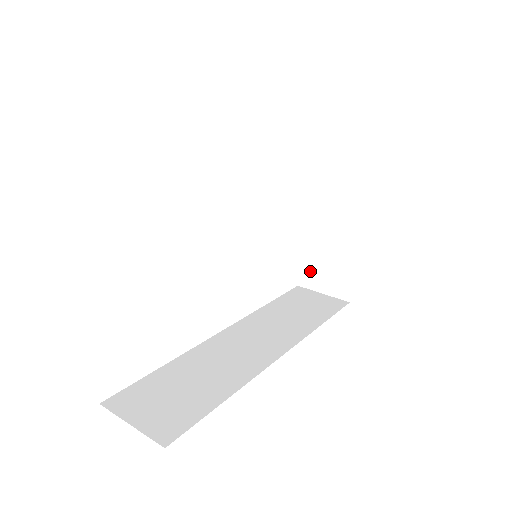
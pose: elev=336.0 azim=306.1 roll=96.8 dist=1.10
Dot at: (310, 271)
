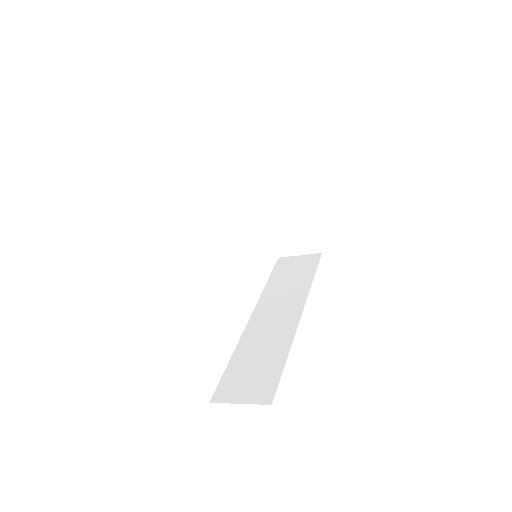
Dot at: (283, 243)
